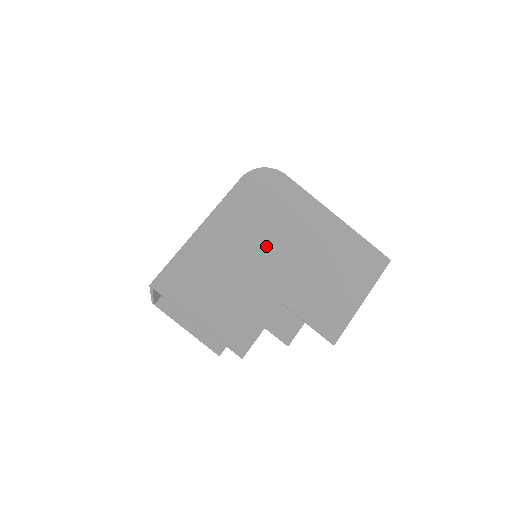
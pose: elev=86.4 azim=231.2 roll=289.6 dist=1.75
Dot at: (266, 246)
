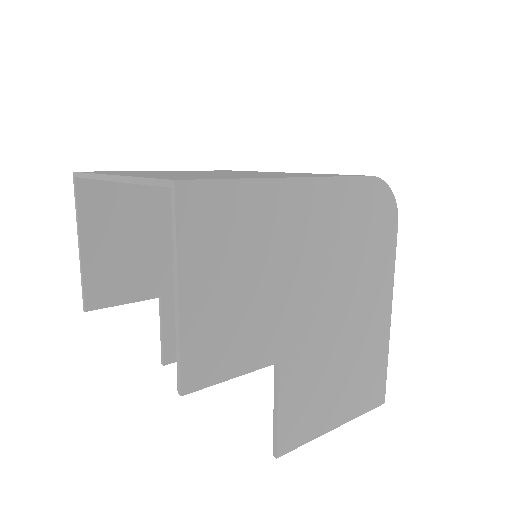
Dot at: (323, 278)
